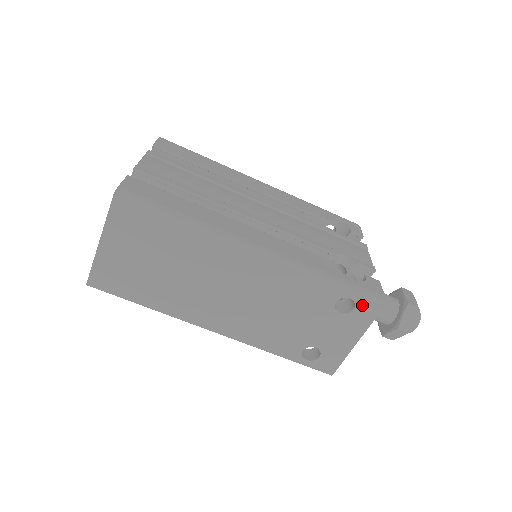
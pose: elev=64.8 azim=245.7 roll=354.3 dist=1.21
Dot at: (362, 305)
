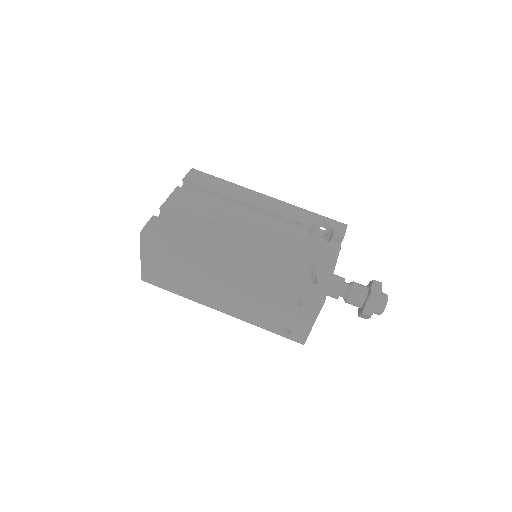
Dot at: (308, 303)
